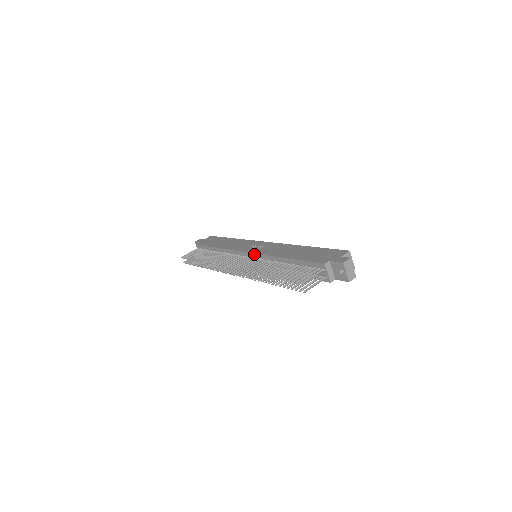
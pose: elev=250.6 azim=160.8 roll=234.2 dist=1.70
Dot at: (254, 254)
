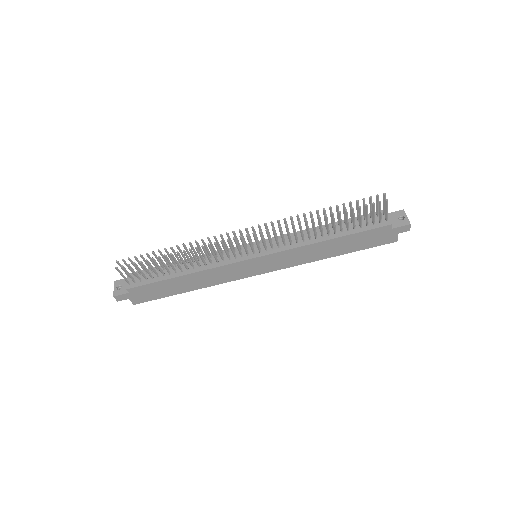
Dot at: (267, 239)
